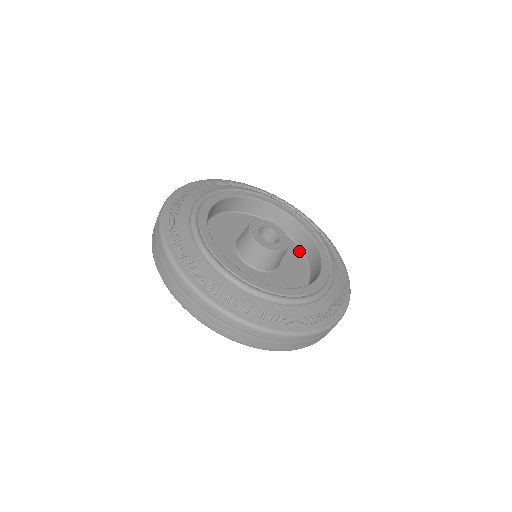
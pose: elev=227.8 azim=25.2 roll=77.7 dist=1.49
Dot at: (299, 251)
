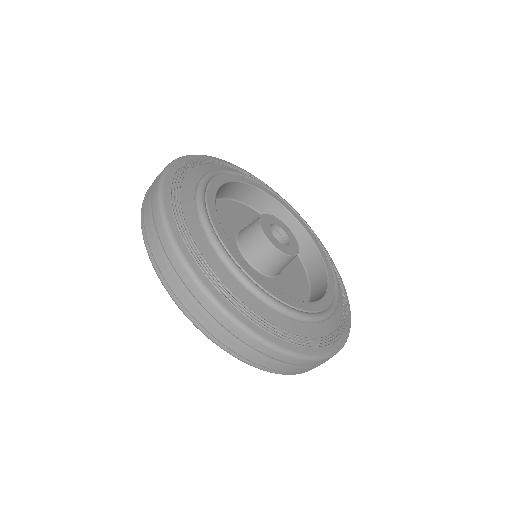
Dot at: (304, 301)
